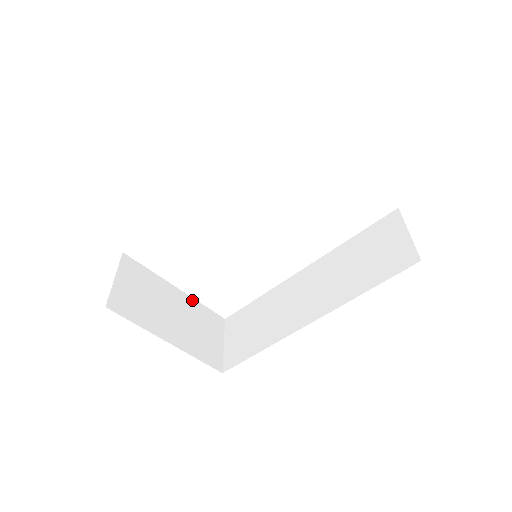
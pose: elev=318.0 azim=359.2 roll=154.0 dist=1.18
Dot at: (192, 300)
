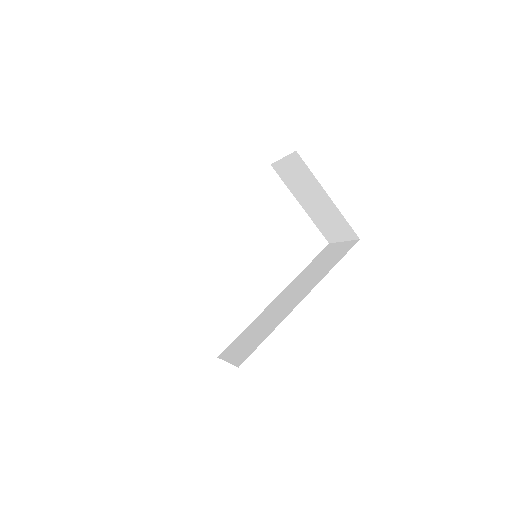
Dot at: occluded
